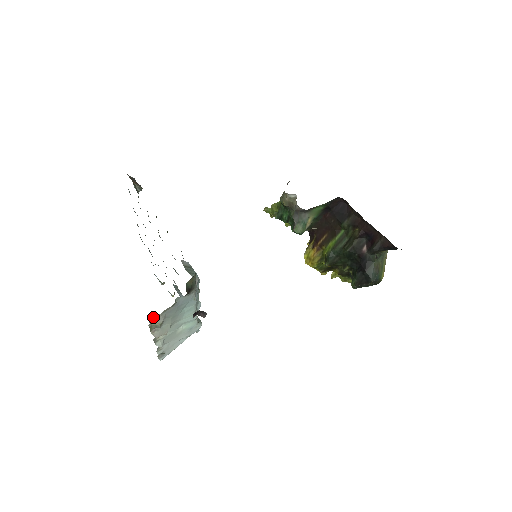
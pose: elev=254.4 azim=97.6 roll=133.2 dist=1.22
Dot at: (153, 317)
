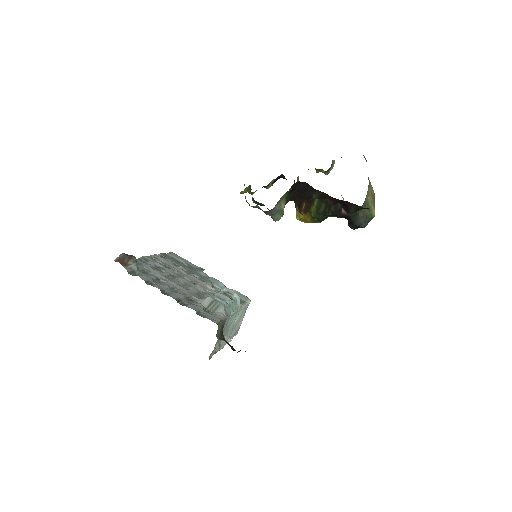
Dot at: (211, 354)
